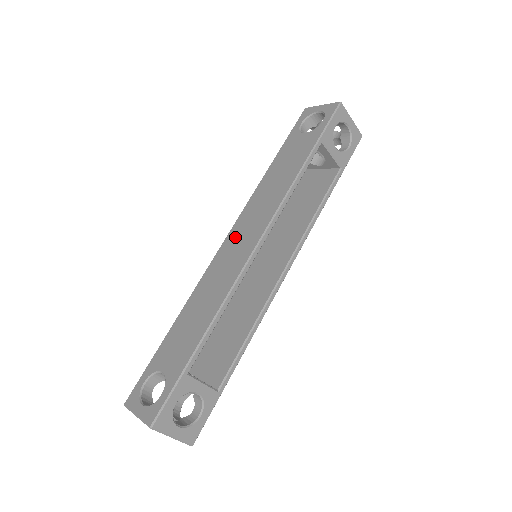
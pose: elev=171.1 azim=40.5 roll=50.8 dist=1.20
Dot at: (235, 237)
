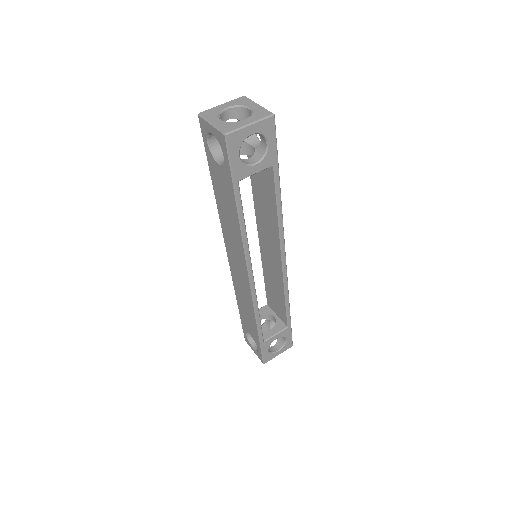
Dot at: (232, 259)
